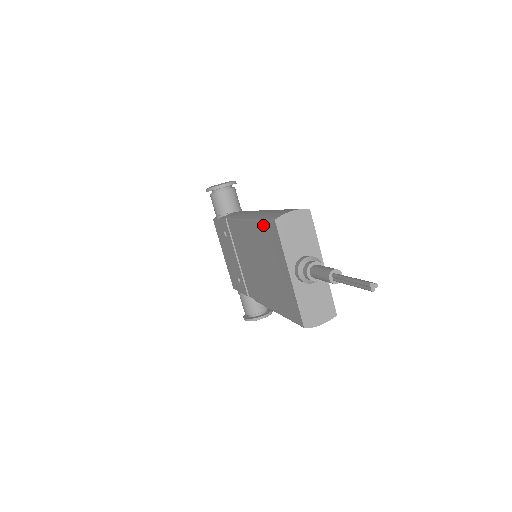
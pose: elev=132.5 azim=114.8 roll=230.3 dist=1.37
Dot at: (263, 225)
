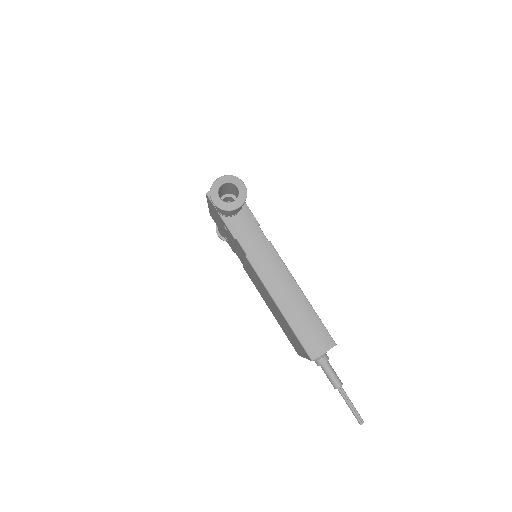
Dot at: (295, 336)
